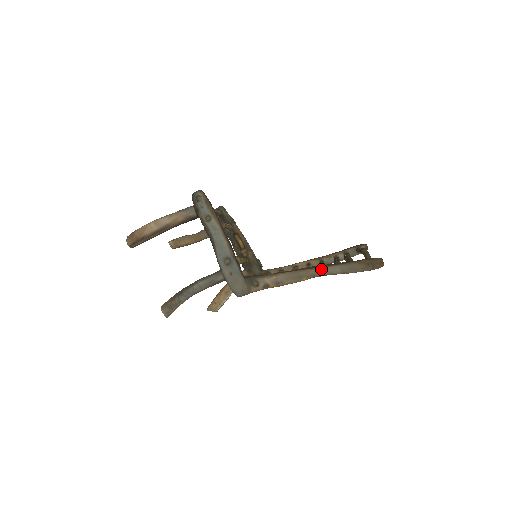
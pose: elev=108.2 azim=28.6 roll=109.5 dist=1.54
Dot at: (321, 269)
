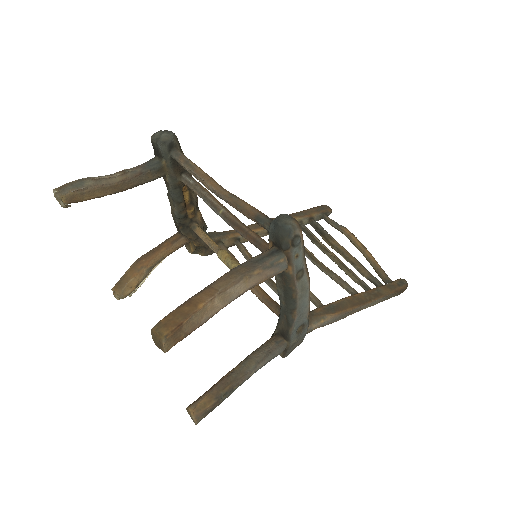
Dot at: (367, 305)
